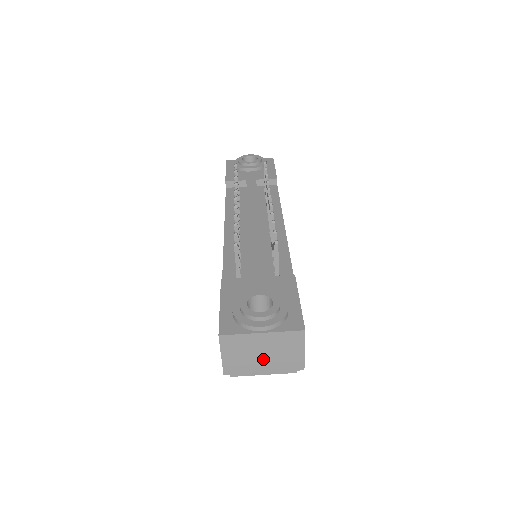
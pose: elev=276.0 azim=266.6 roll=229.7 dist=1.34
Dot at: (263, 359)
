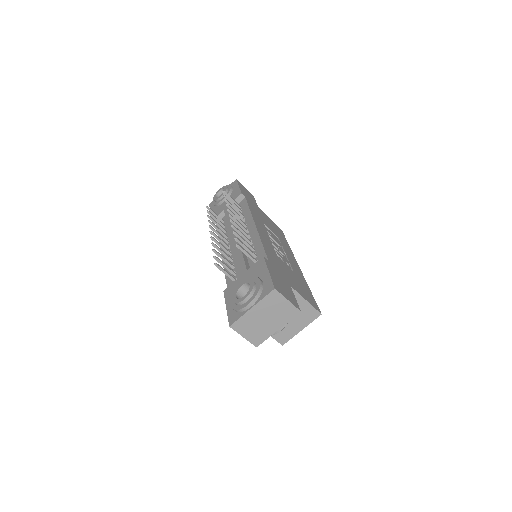
Dot at: (269, 322)
